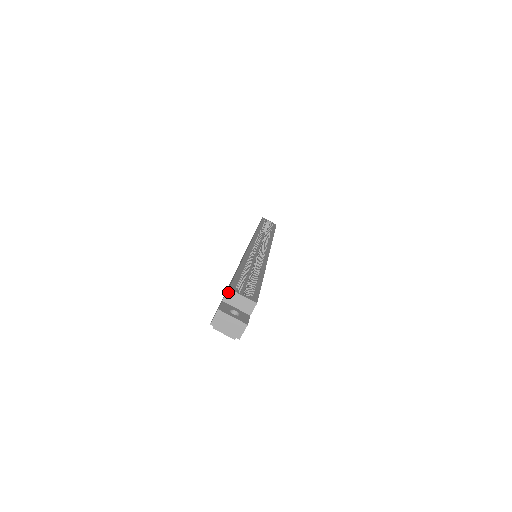
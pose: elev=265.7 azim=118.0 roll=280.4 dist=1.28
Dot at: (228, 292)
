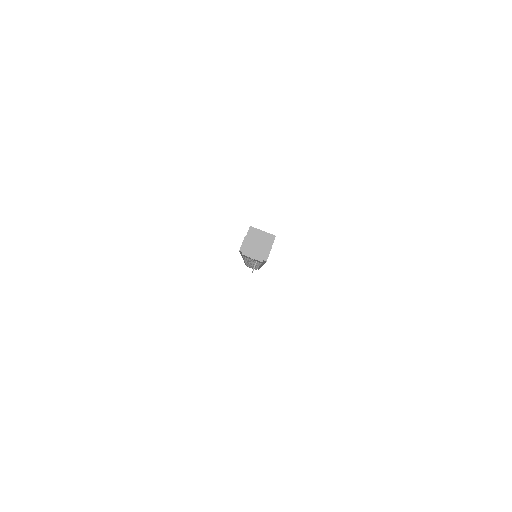
Dot at: (250, 229)
